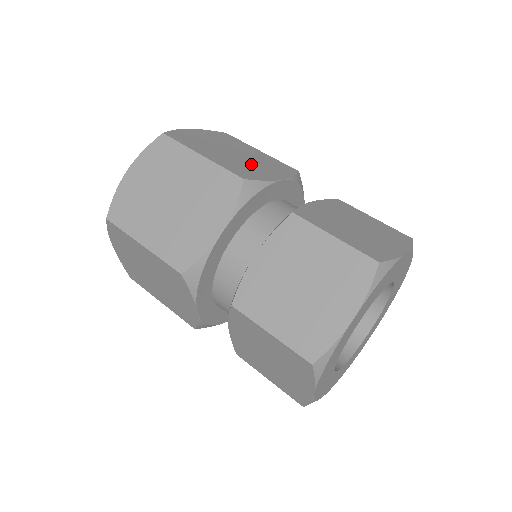
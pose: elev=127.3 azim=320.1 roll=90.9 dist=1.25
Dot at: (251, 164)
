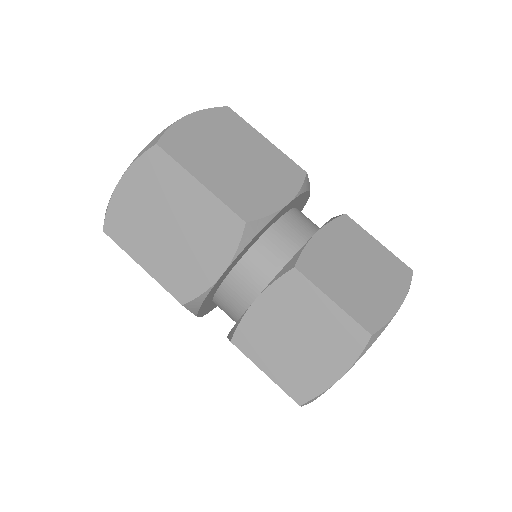
Dot at: (255, 180)
